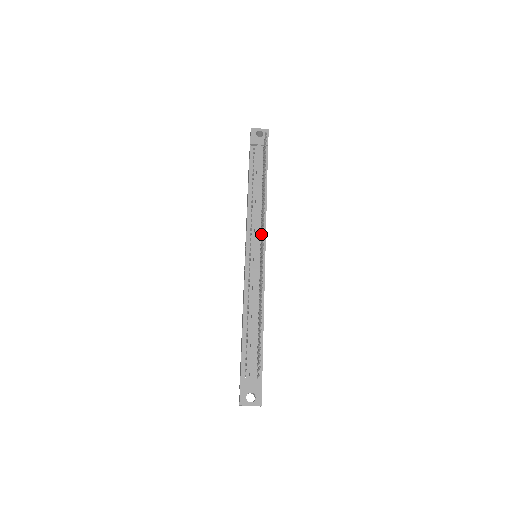
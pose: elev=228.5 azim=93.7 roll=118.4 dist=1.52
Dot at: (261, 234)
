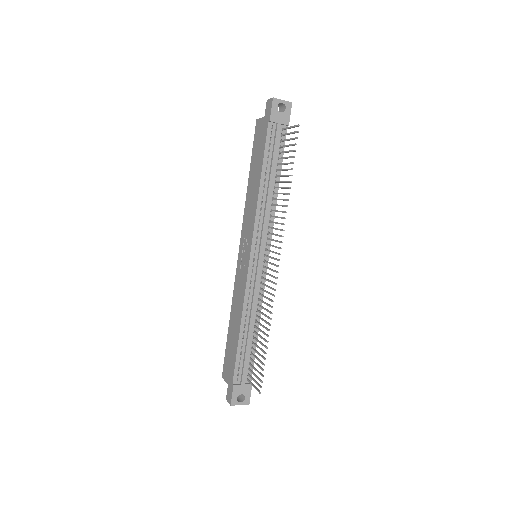
Dot at: (272, 245)
